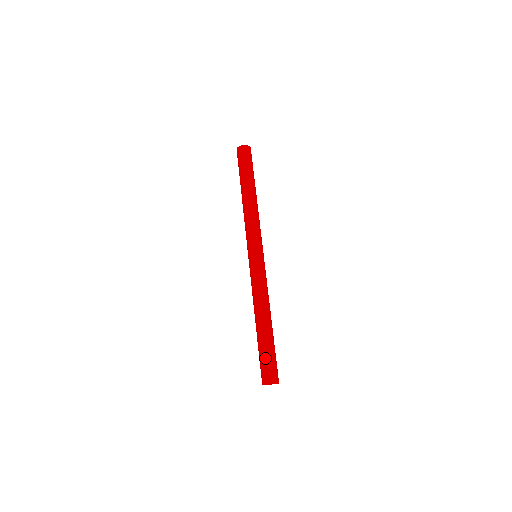
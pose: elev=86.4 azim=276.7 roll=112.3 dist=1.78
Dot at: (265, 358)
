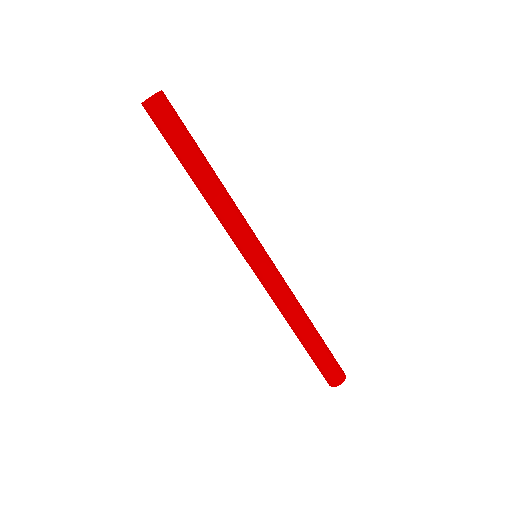
Dot at: (319, 366)
